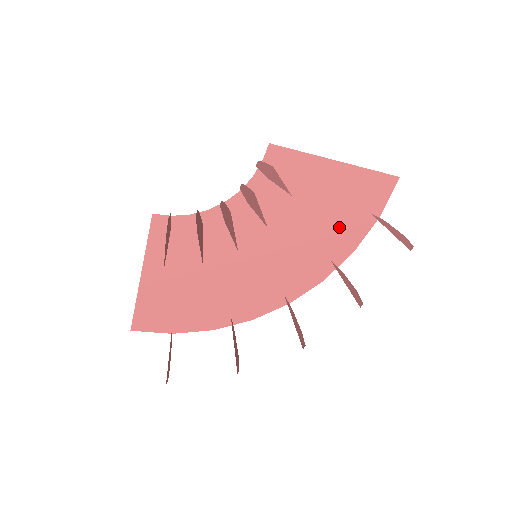
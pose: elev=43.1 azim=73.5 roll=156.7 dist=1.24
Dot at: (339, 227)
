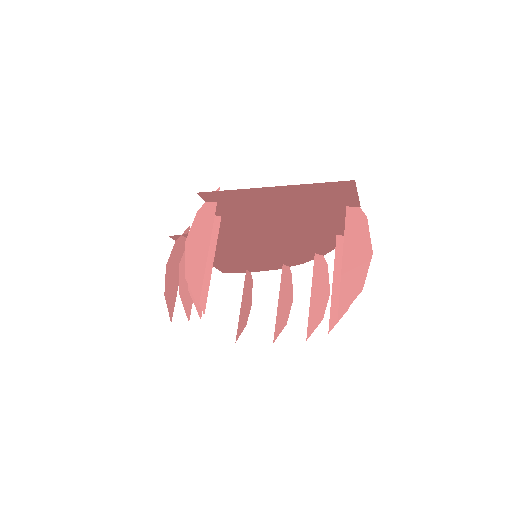
Dot at: (322, 218)
